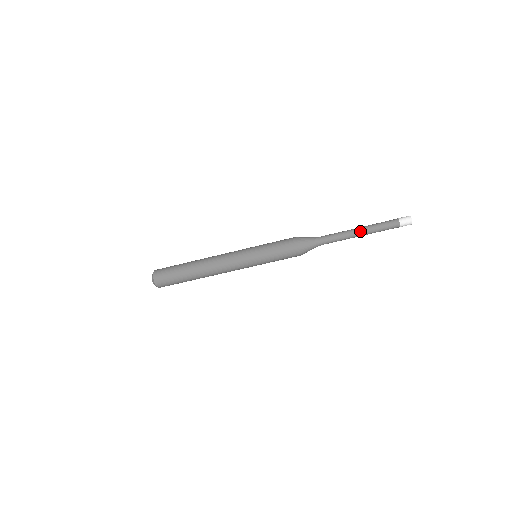
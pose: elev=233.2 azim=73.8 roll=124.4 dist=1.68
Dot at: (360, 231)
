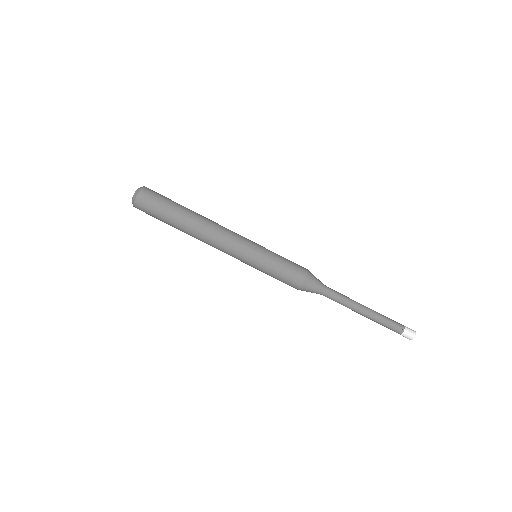
Dot at: (367, 308)
